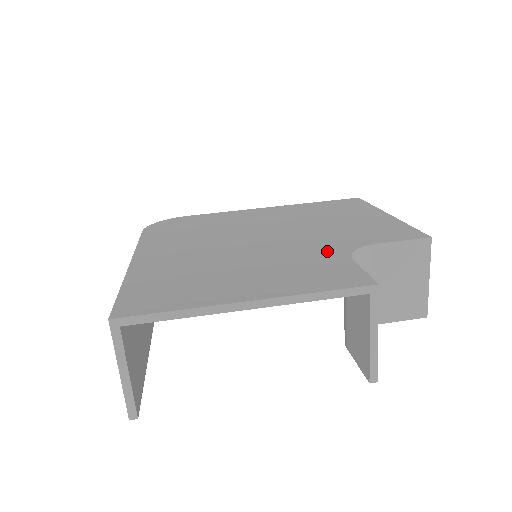
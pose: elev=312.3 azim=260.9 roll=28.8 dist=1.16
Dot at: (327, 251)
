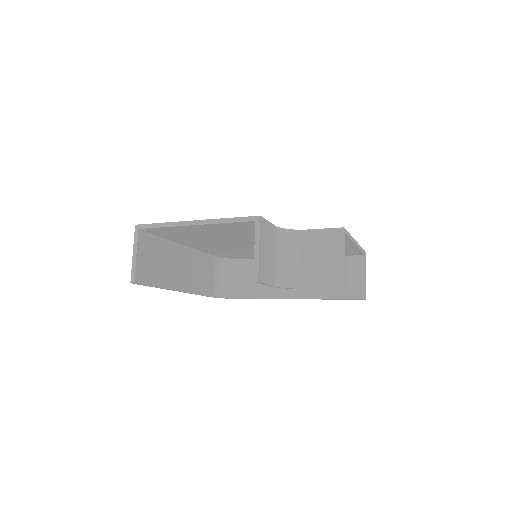
Dot at: occluded
